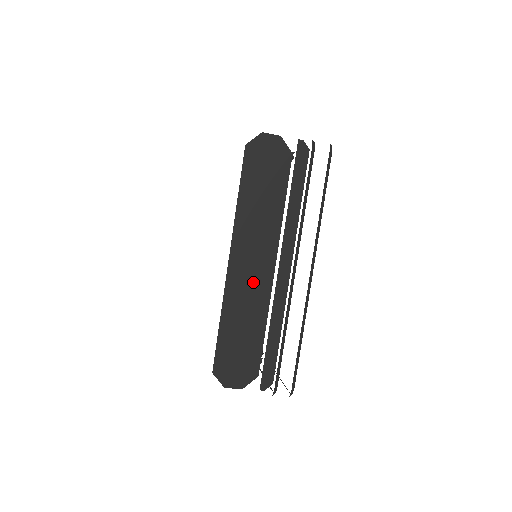
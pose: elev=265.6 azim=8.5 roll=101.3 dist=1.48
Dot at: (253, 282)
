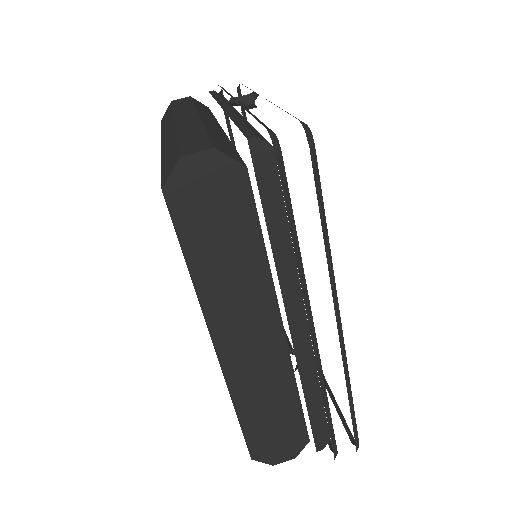
Dot at: (260, 357)
